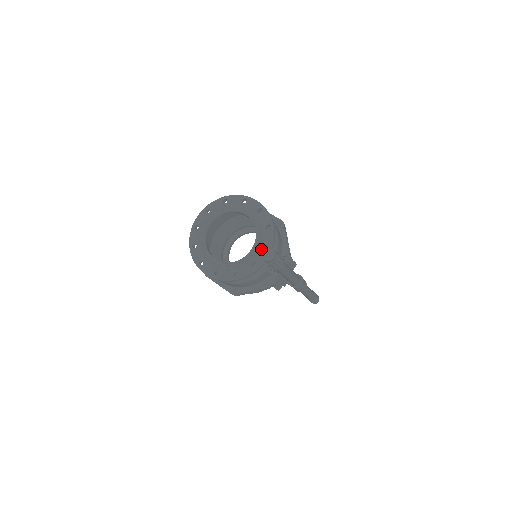
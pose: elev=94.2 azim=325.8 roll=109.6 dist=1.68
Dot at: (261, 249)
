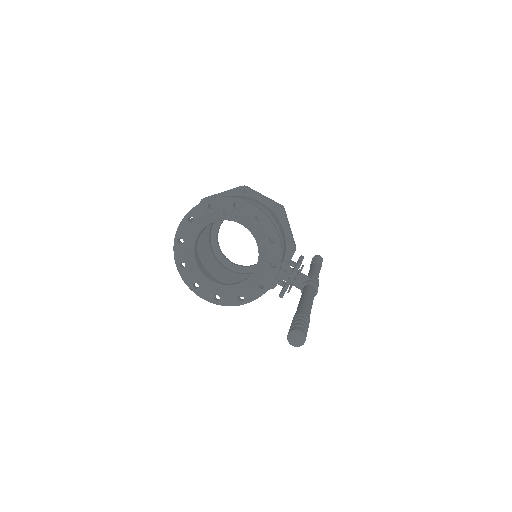
Dot at: (267, 268)
